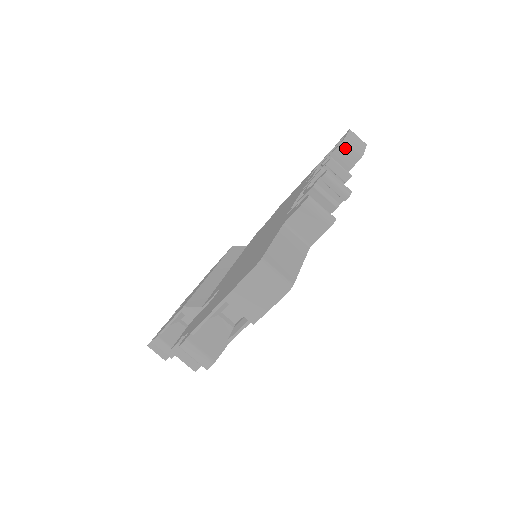
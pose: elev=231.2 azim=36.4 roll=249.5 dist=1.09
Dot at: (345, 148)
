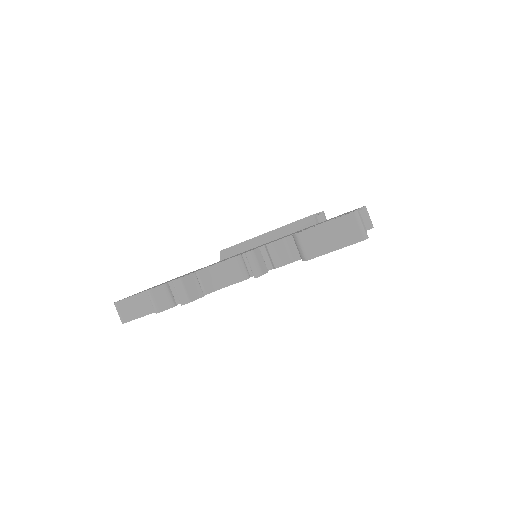
Dot at: (296, 241)
